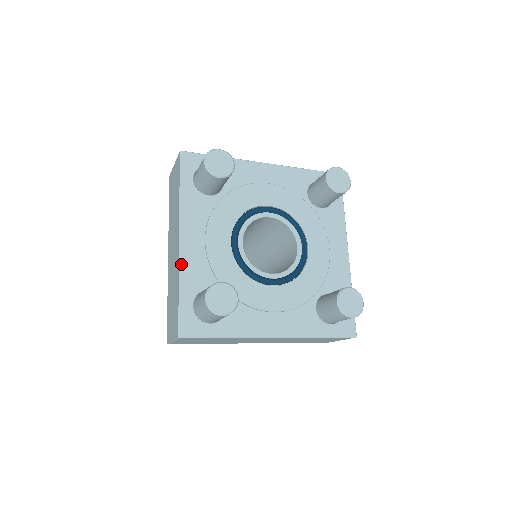
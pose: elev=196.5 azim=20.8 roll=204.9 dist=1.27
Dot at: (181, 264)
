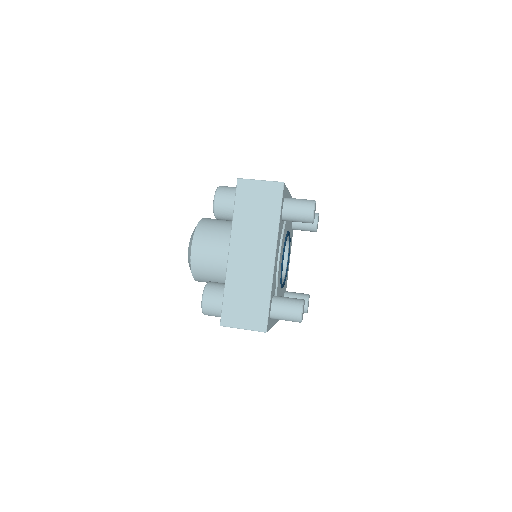
Dot at: (273, 277)
